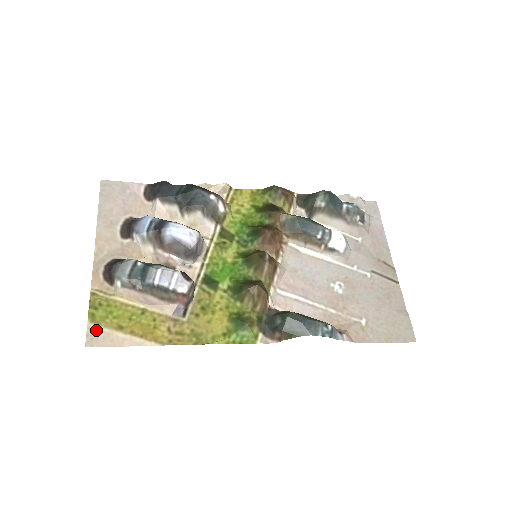
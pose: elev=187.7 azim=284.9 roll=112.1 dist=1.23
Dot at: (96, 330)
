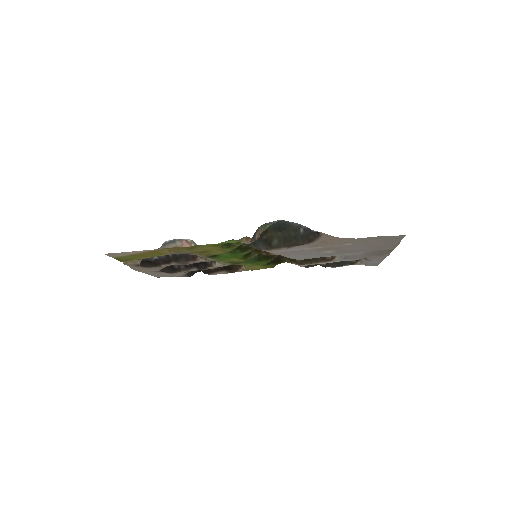
Dot at: (116, 256)
